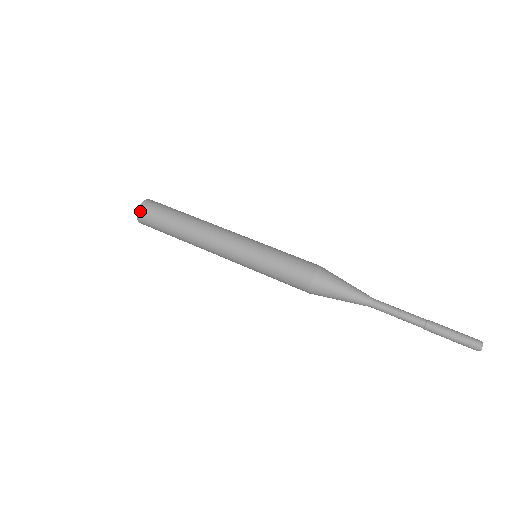
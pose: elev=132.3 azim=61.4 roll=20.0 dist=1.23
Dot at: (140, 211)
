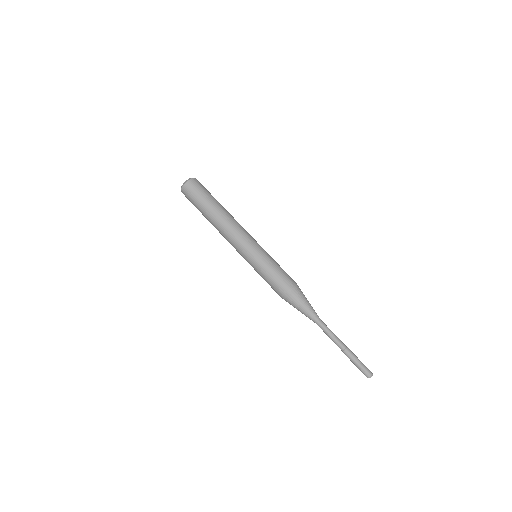
Dot at: occluded
